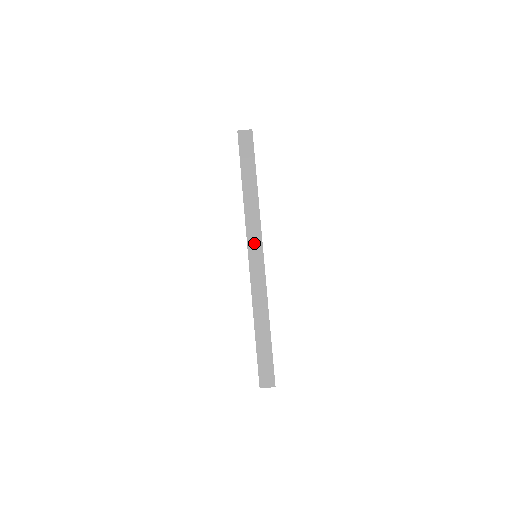
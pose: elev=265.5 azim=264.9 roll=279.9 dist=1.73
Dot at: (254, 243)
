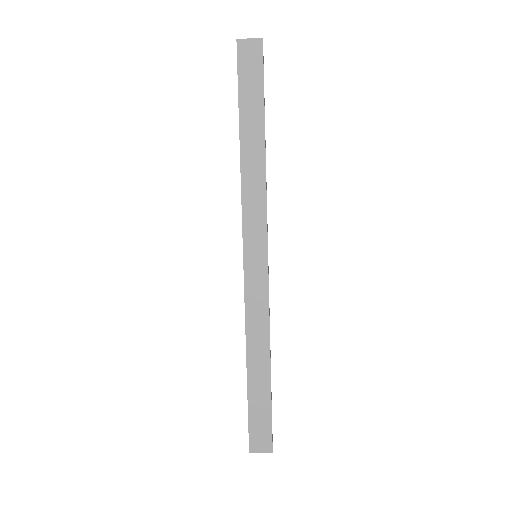
Dot at: (254, 238)
